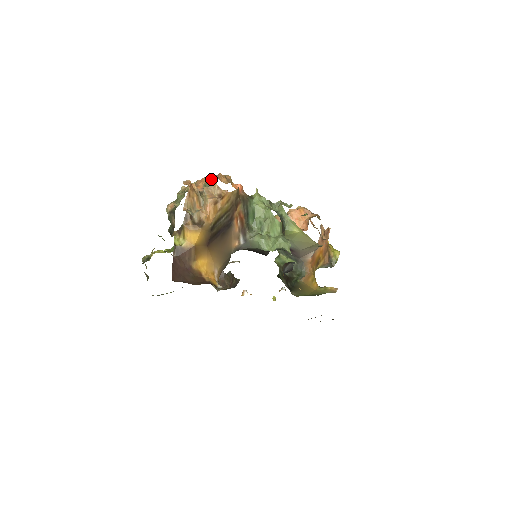
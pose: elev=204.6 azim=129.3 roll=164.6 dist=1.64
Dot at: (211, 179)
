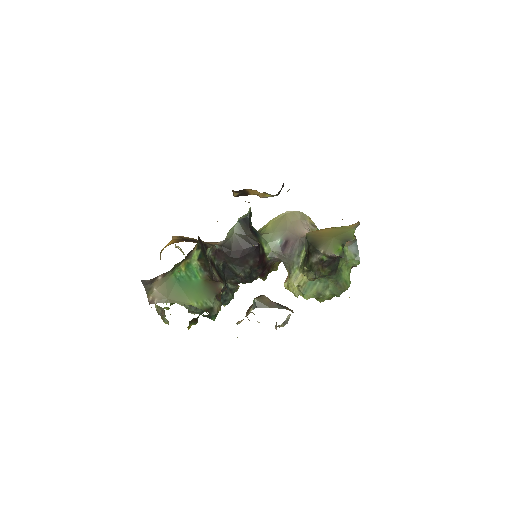
Dot at: occluded
